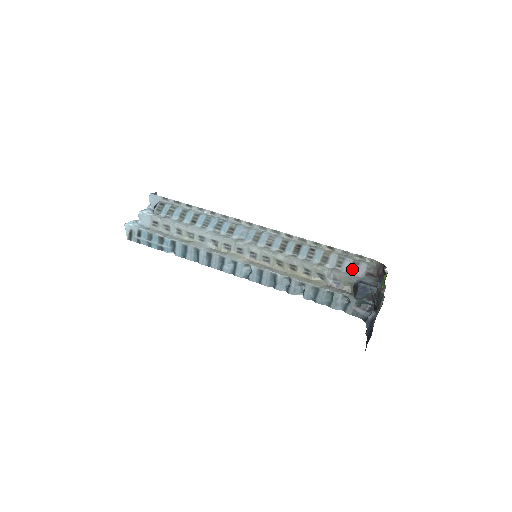
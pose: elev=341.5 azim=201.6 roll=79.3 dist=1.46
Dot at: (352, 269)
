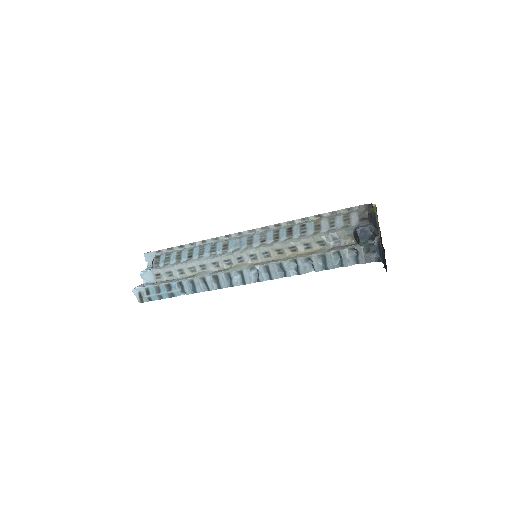
Dot at: (345, 223)
